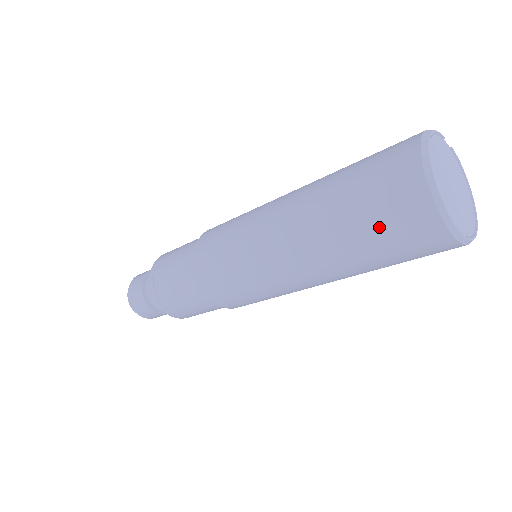
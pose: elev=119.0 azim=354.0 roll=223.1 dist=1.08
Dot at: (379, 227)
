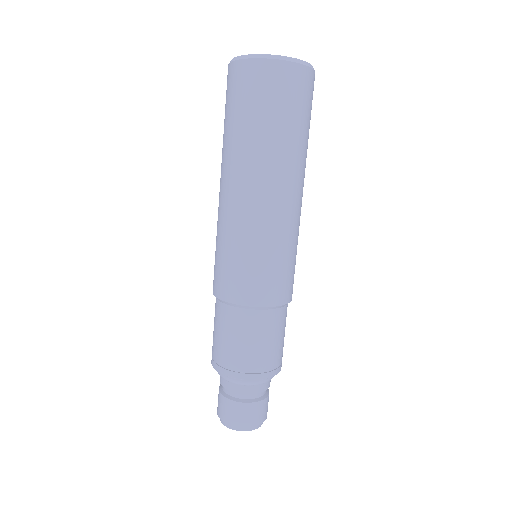
Dot at: (230, 106)
